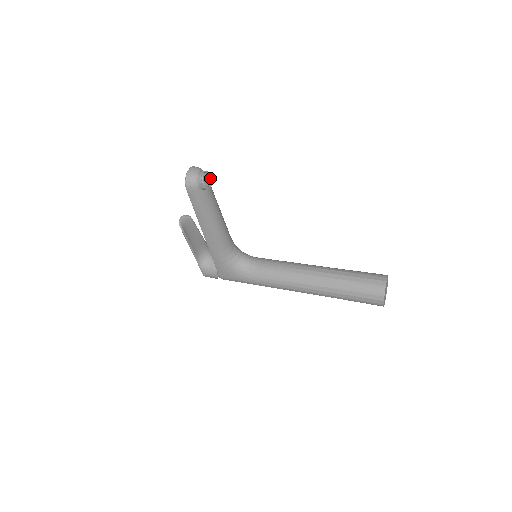
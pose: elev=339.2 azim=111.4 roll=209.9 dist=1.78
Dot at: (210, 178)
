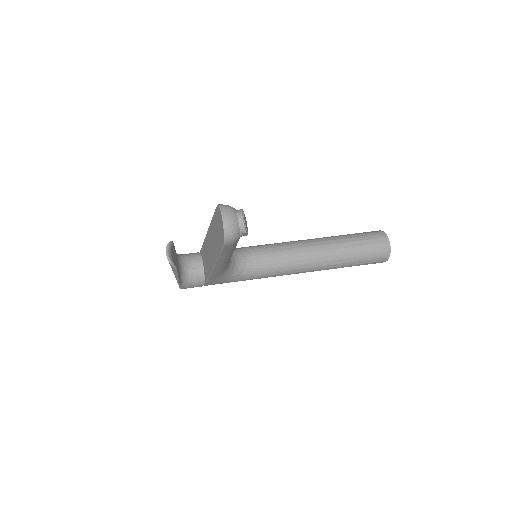
Dot at: (244, 216)
